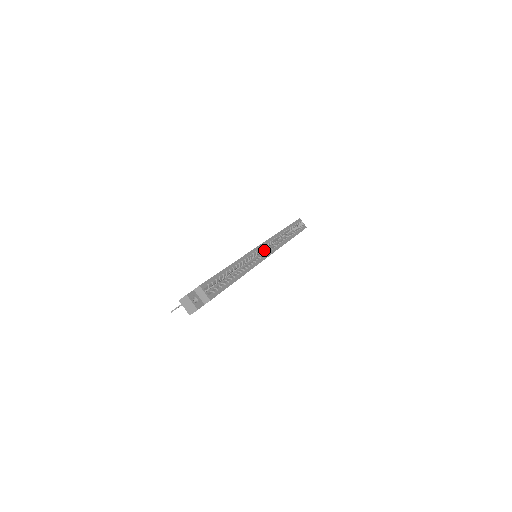
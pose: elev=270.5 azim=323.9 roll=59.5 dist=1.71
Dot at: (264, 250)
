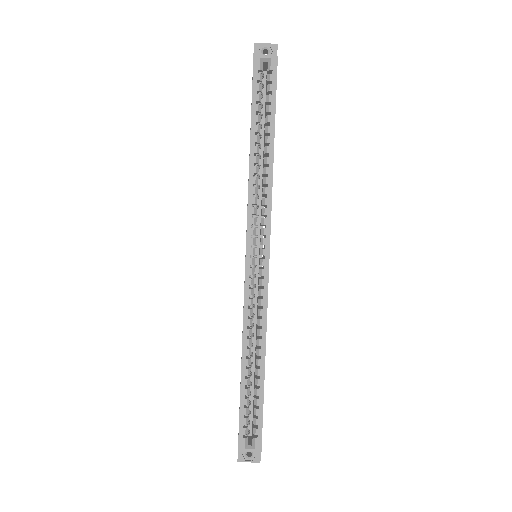
Dot at: occluded
